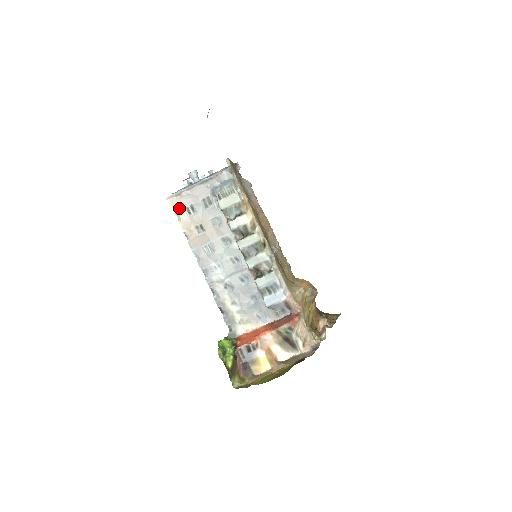
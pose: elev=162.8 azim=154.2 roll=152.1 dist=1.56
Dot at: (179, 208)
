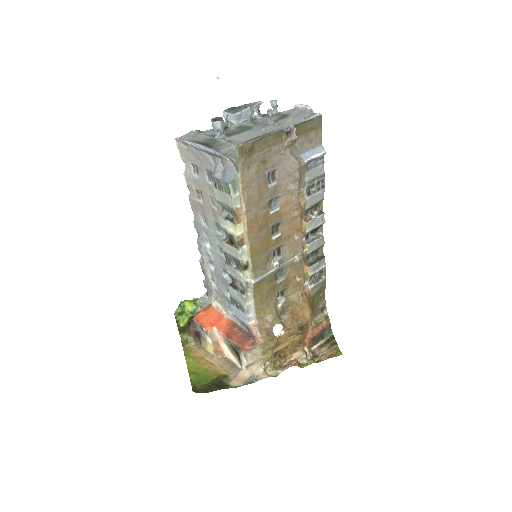
Dot at: (186, 158)
